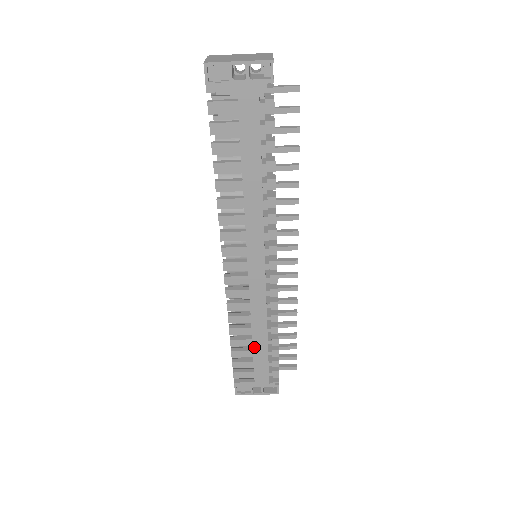
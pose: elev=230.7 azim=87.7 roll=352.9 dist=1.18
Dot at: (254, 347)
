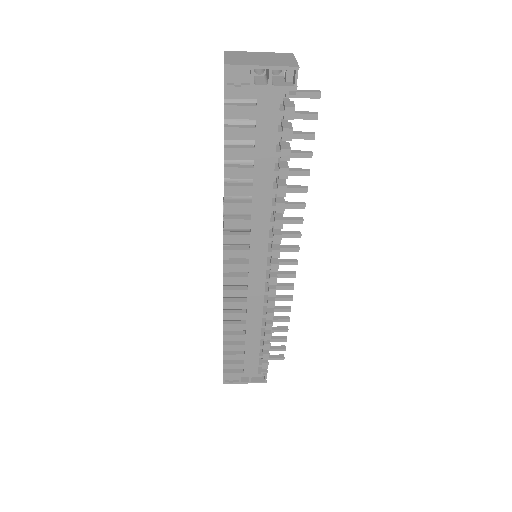
Dot at: (247, 341)
